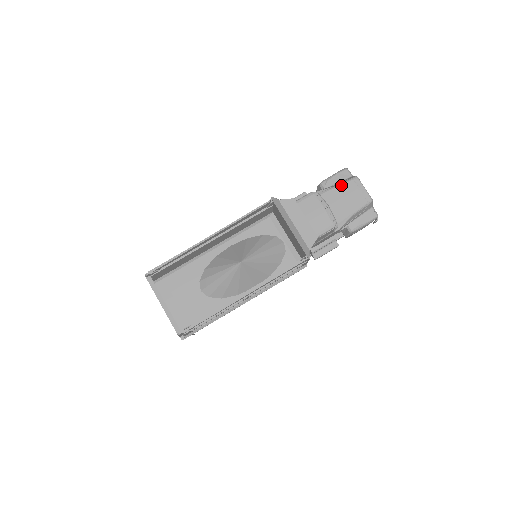
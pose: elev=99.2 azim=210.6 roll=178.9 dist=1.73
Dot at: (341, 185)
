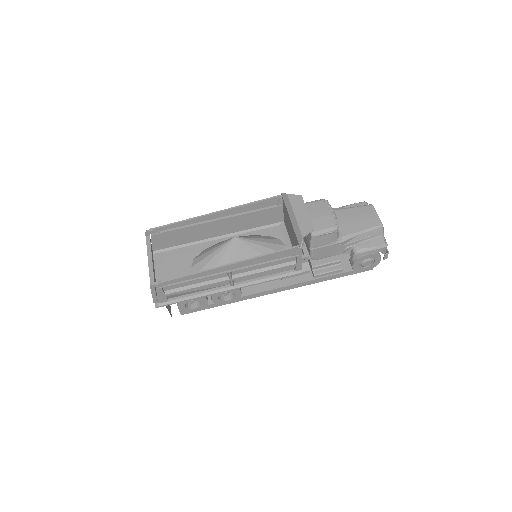
Dot at: (354, 207)
